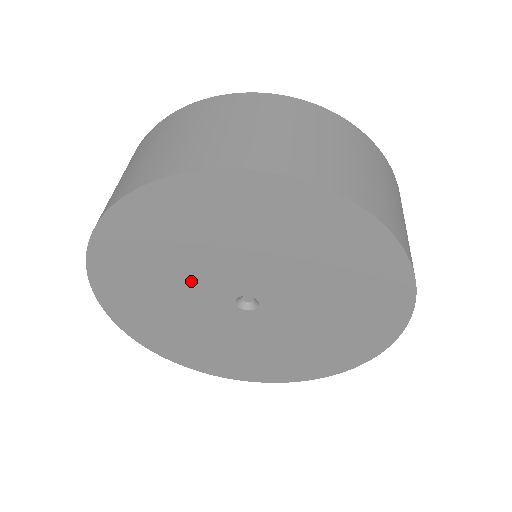
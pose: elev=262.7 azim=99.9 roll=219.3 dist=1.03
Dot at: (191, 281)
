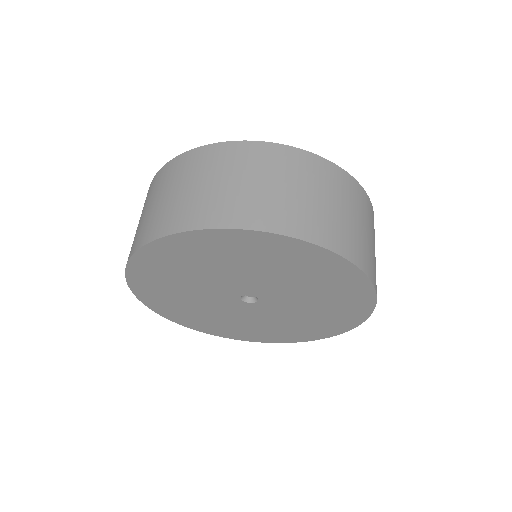
Dot at: (208, 284)
